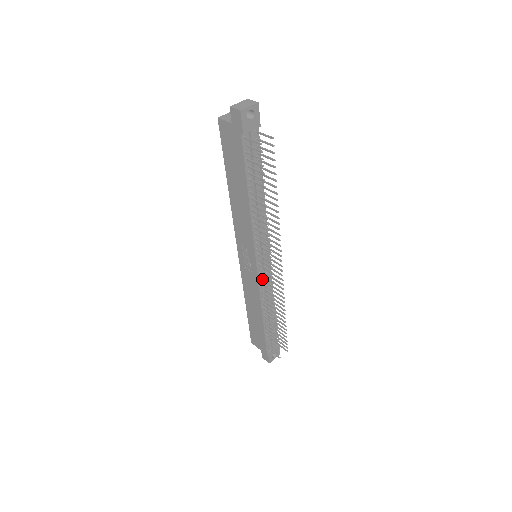
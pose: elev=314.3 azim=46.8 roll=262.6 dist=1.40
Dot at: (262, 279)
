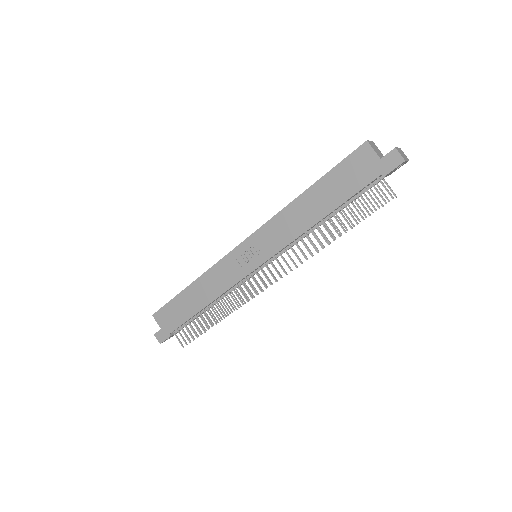
Dot at: (248, 280)
